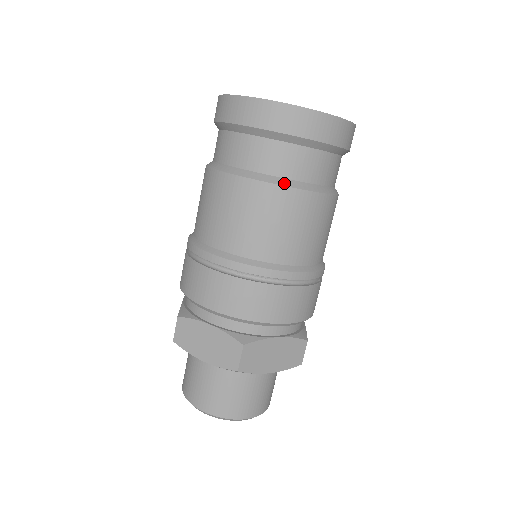
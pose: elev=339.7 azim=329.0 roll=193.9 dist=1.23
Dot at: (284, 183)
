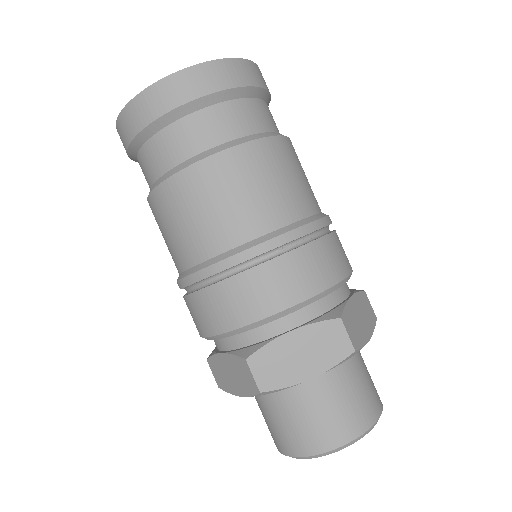
Dot at: (259, 137)
